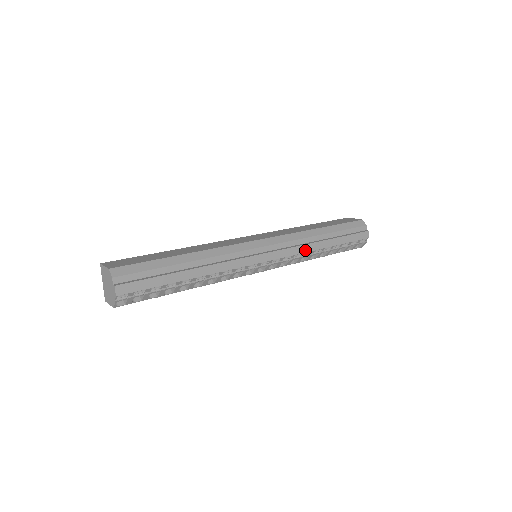
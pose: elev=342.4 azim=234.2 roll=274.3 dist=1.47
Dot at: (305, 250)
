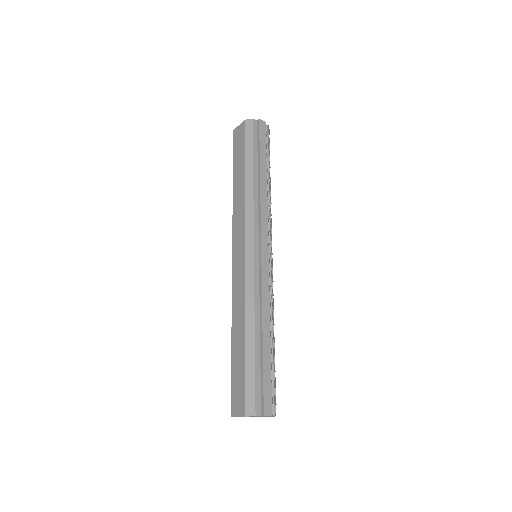
Dot at: (265, 203)
